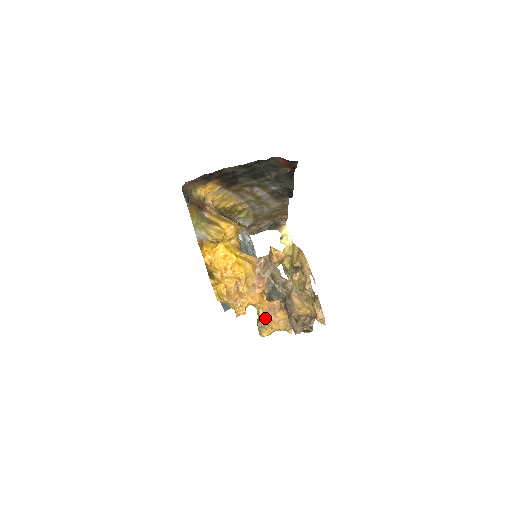
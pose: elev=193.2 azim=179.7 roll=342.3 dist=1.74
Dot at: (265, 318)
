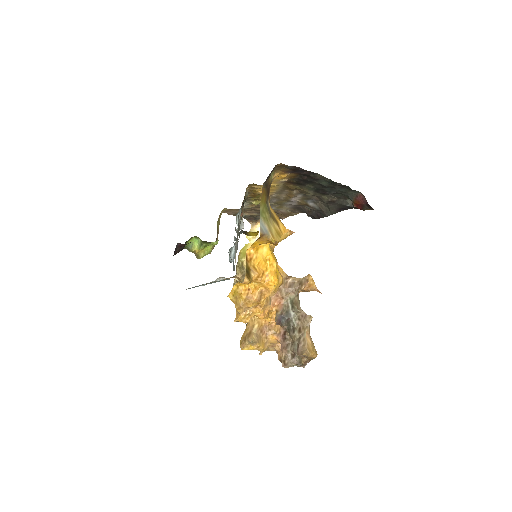
Dot at: (258, 334)
